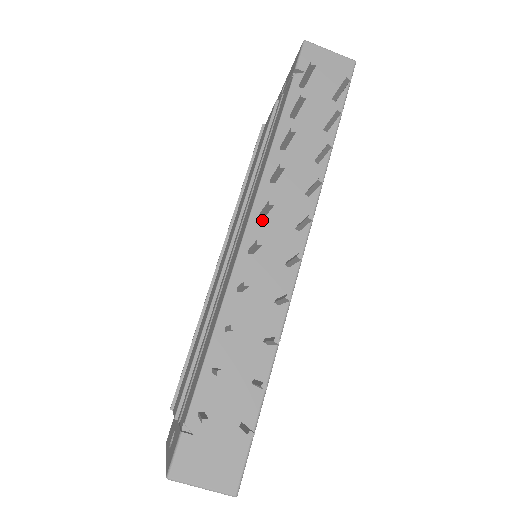
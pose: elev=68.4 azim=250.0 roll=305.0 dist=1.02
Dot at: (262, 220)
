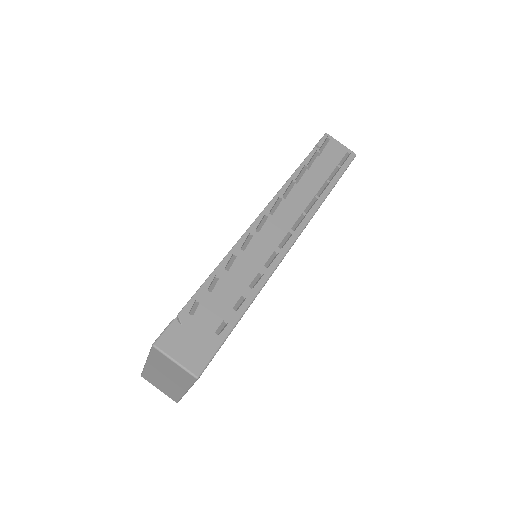
Dot at: (270, 216)
